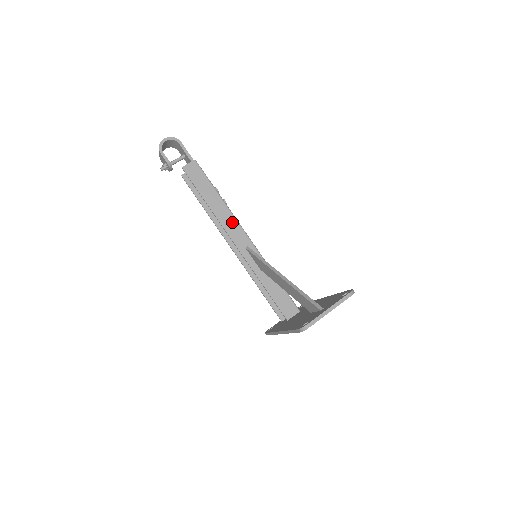
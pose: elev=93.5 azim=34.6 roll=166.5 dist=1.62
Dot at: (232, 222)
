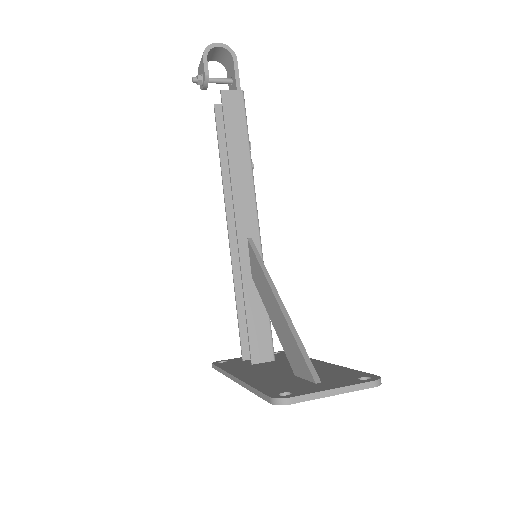
Dot at: (248, 195)
